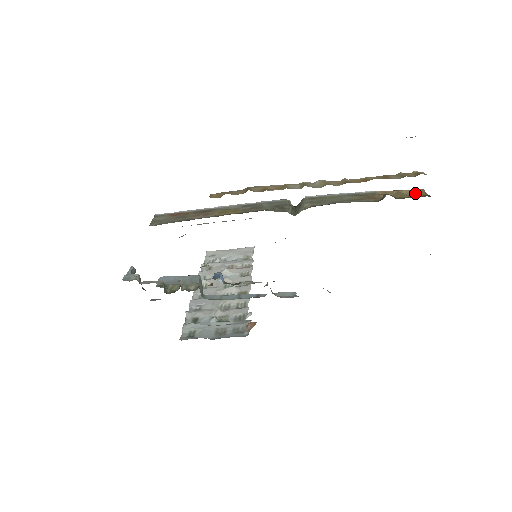
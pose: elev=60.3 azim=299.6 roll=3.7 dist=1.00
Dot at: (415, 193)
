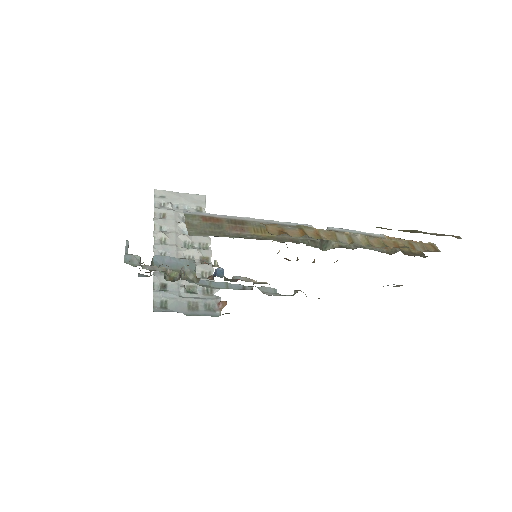
Dot at: occluded
